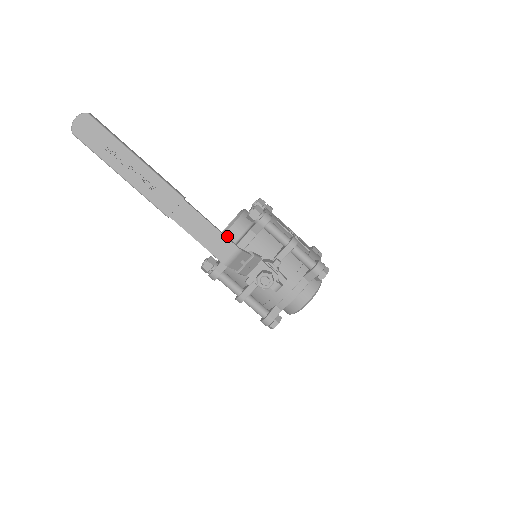
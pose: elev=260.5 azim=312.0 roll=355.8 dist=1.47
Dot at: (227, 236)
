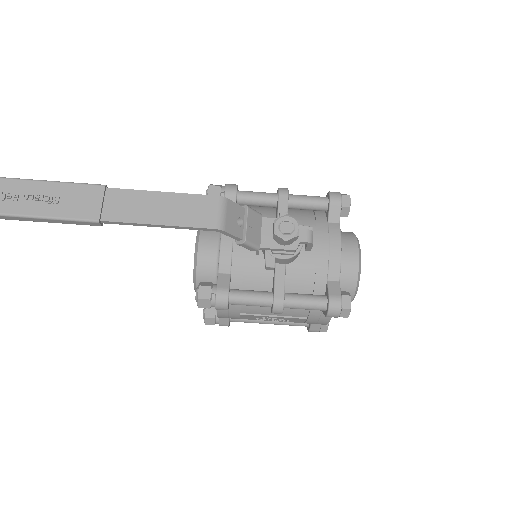
Dot at: (203, 250)
